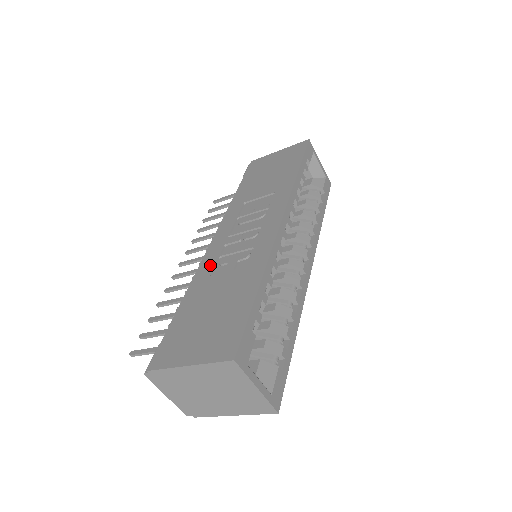
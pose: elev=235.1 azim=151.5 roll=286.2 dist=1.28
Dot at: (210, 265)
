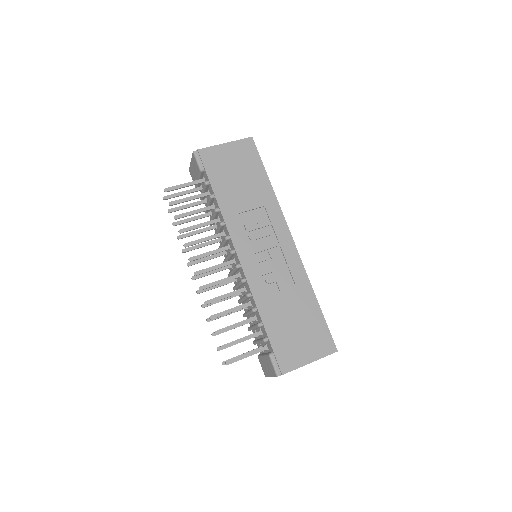
Dot at: (260, 285)
